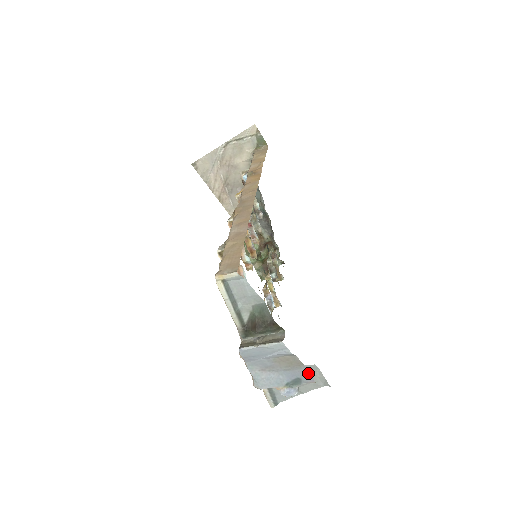
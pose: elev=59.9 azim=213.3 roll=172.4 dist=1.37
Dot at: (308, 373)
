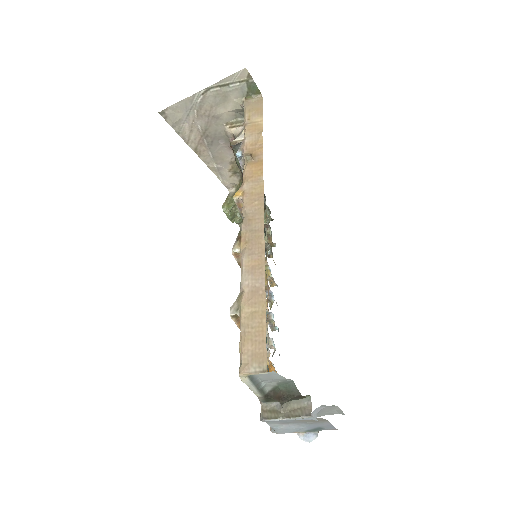
Dot at: (331, 425)
